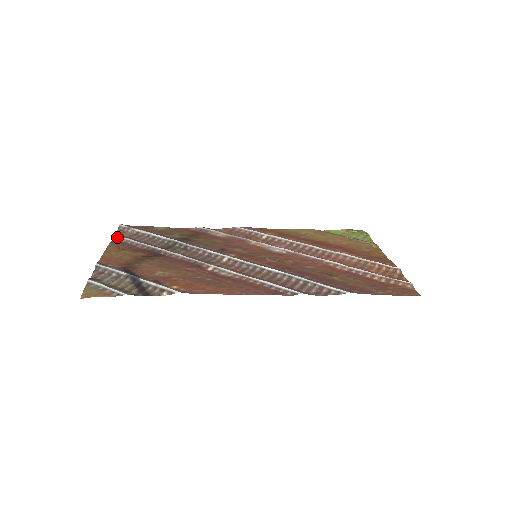
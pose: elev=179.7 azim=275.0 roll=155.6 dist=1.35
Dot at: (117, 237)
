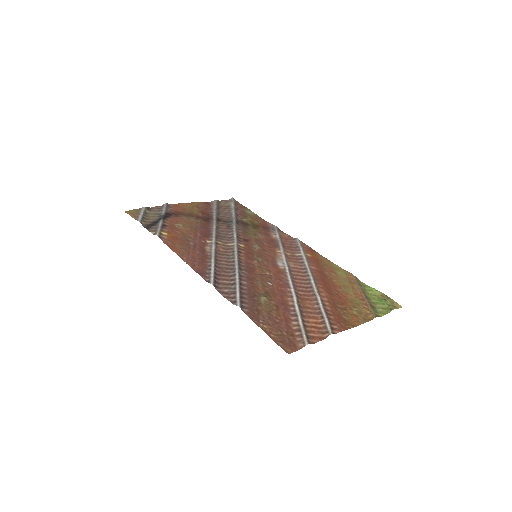
Dot at: (214, 202)
